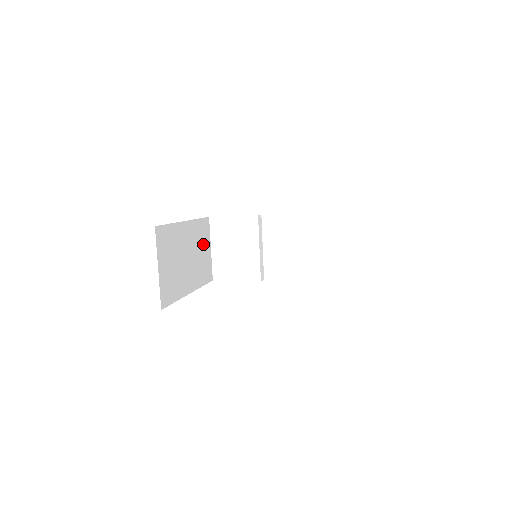
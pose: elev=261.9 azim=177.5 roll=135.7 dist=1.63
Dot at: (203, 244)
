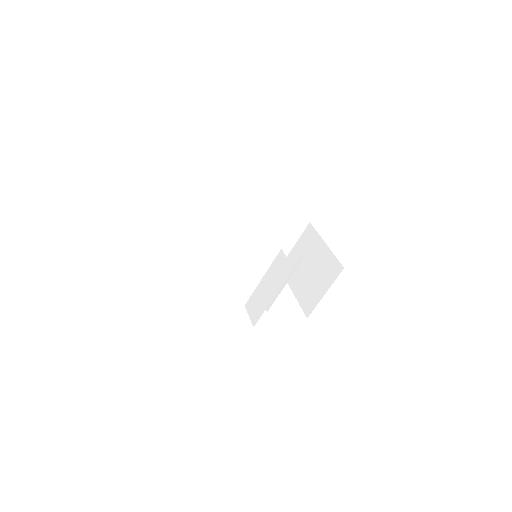
Dot at: occluded
